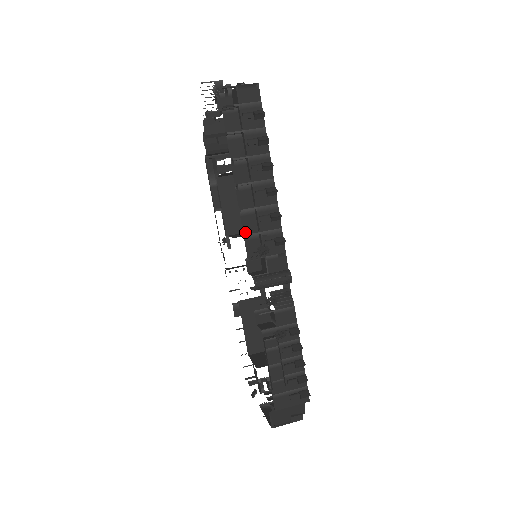
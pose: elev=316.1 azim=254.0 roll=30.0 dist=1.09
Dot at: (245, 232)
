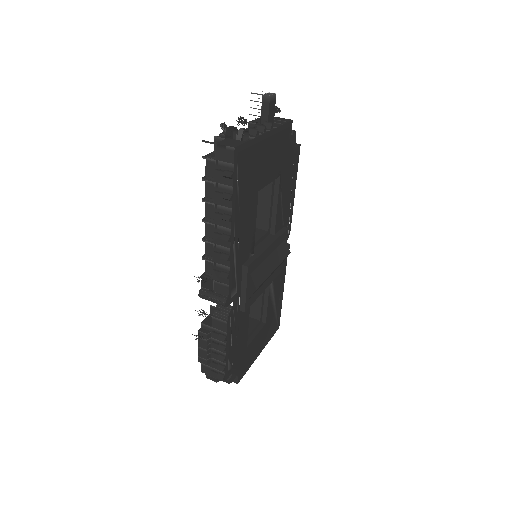
Dot at: (206, 255)
